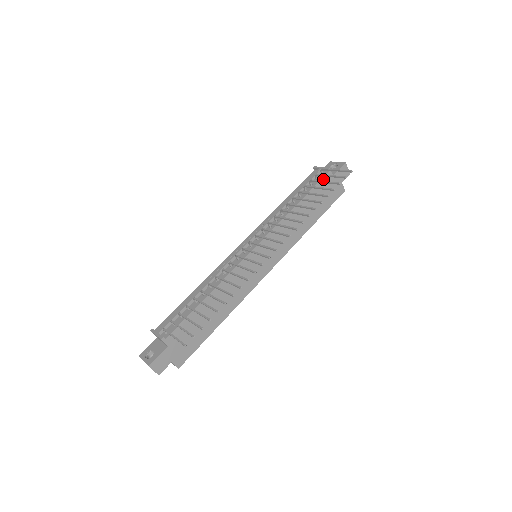
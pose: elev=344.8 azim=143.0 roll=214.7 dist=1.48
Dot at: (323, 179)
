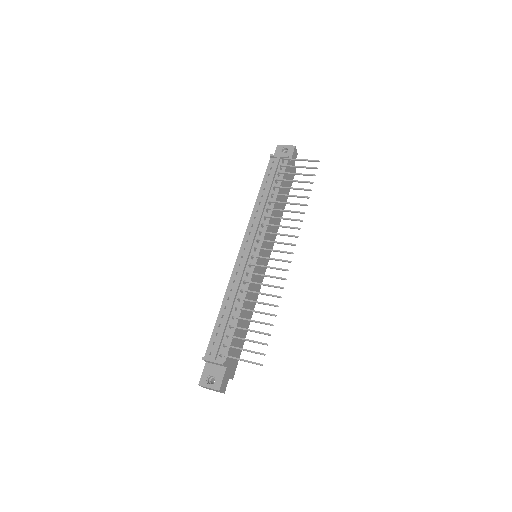
Dot at: (286, 168)
